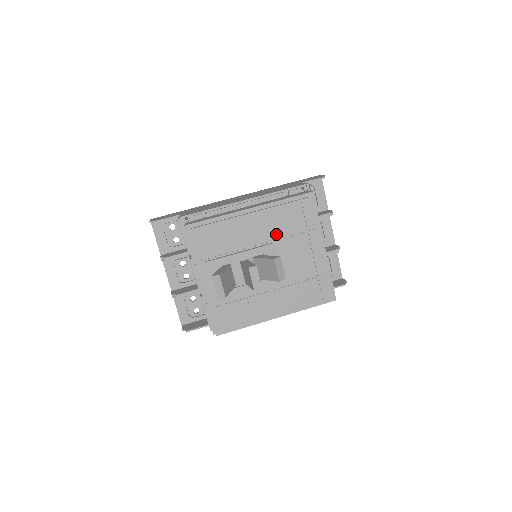
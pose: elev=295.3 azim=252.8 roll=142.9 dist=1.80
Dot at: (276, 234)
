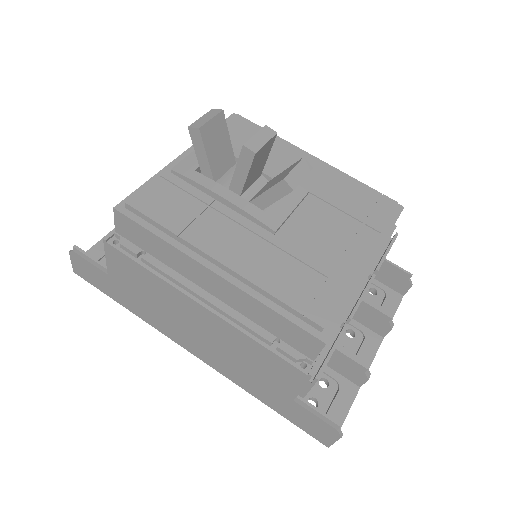
Dot at: (321, 192)
